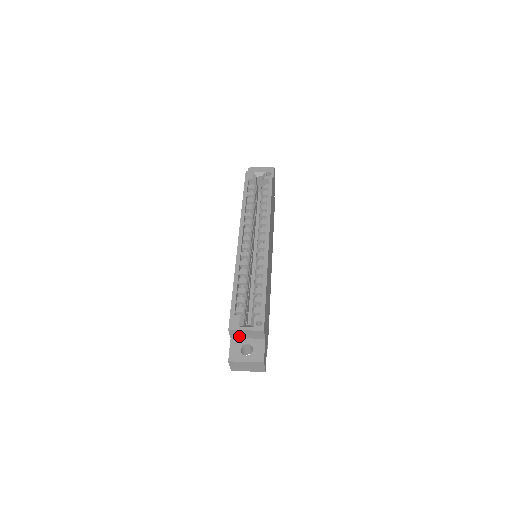
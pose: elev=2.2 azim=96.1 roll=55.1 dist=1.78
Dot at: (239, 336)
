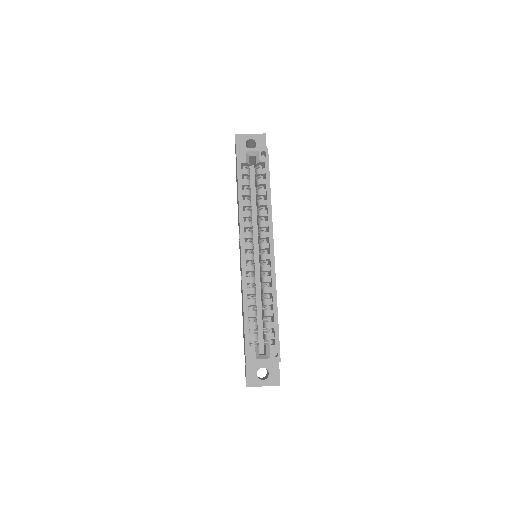
Dot at: occluded
